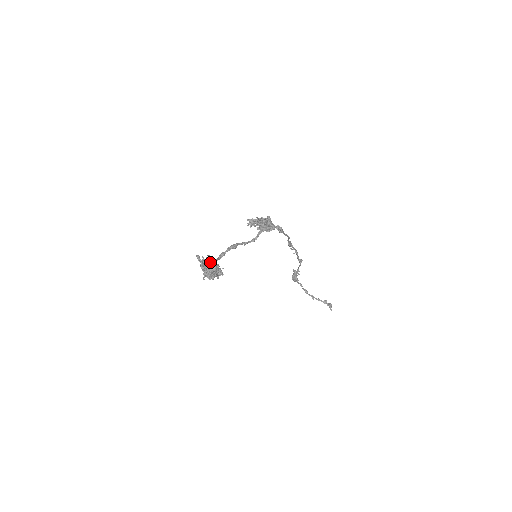
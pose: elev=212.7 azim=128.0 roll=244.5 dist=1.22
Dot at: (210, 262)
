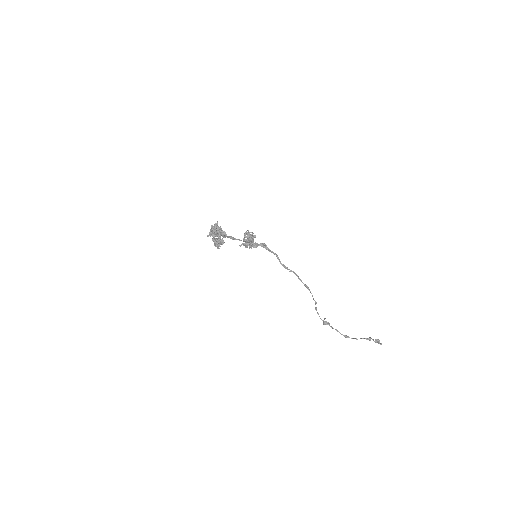
Dot at: occluded
